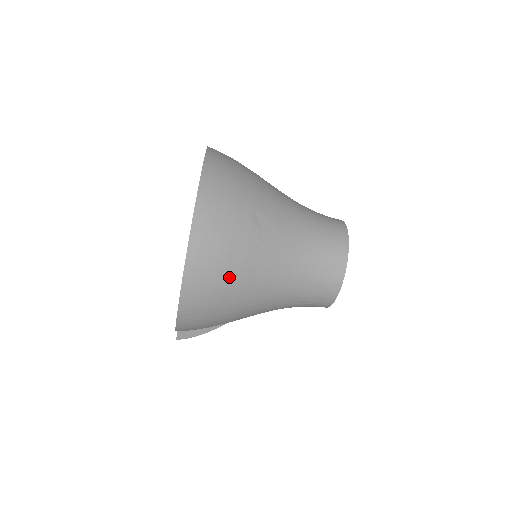
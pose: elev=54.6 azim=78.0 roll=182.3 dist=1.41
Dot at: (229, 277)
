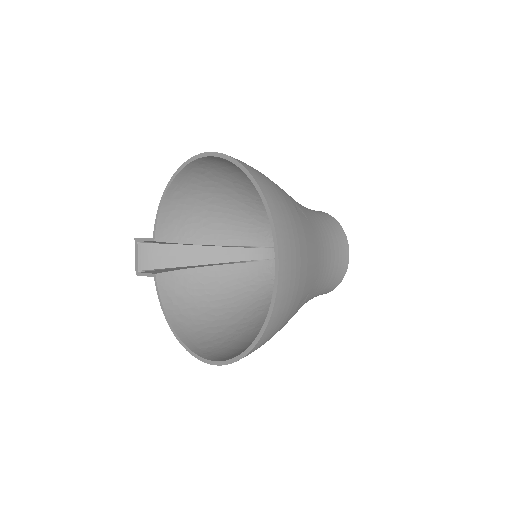
Dot at: occluded
